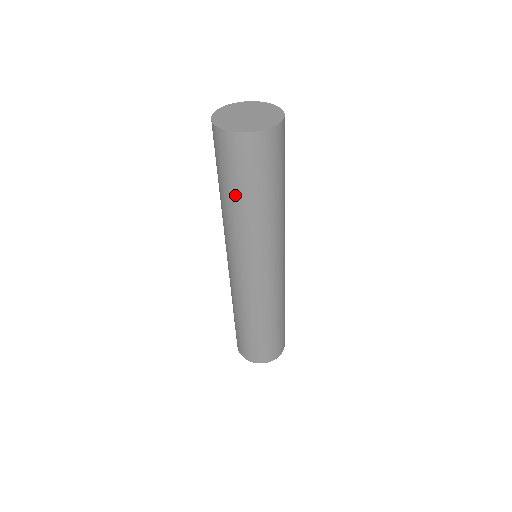
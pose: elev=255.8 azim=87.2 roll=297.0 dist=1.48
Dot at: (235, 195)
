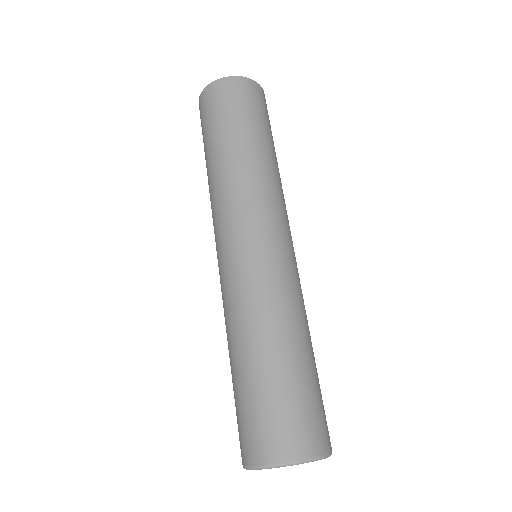
Dot at: (220, 139)
